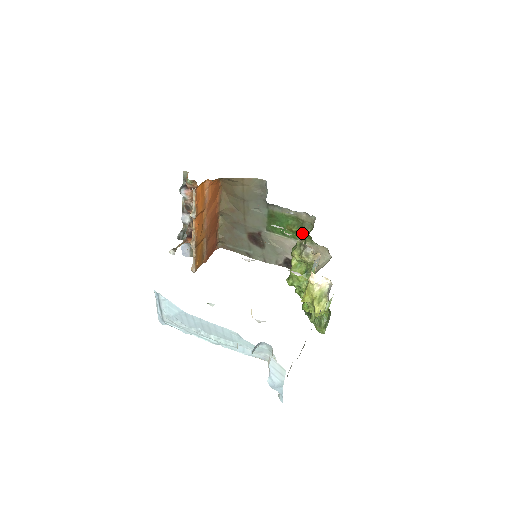
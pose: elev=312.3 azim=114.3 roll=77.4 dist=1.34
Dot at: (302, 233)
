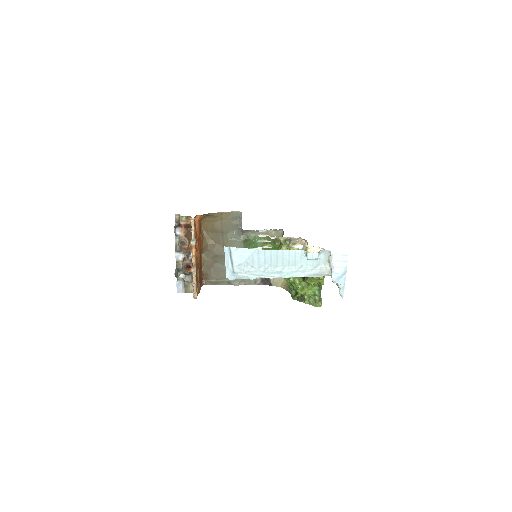
Dot at: (274, 247)
